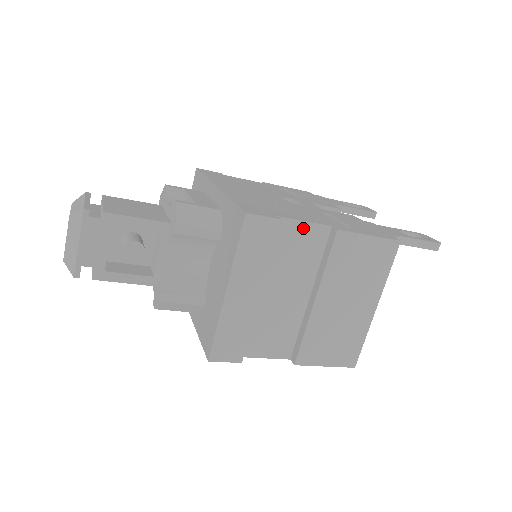
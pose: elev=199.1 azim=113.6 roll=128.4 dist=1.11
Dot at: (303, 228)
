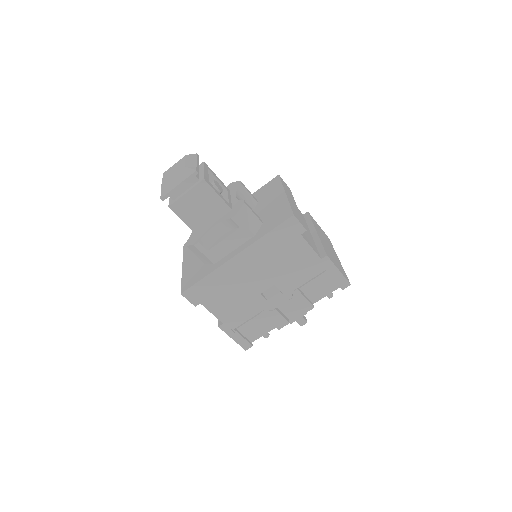
Dot at: occluded
